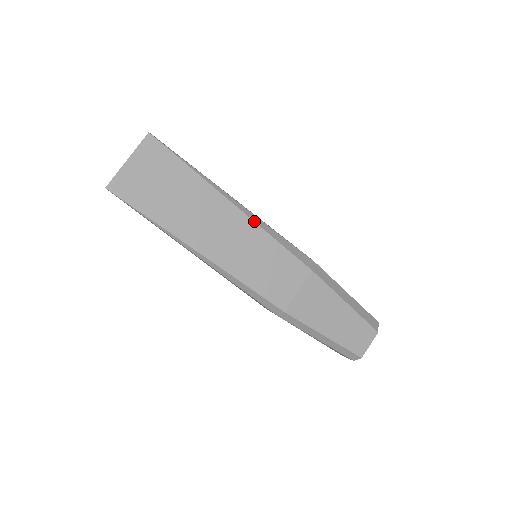
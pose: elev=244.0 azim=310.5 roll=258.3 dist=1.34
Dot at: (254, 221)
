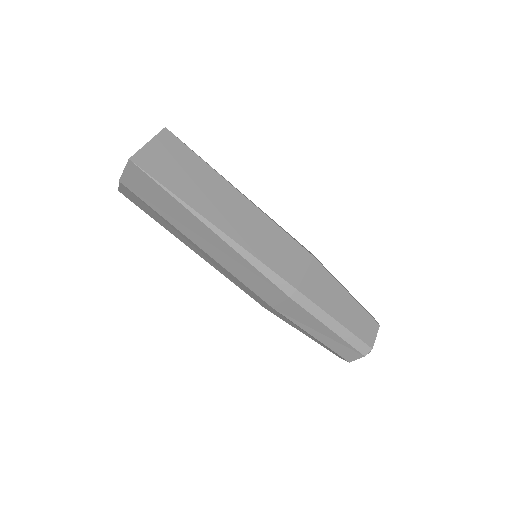
Dot at: (258, 208)
